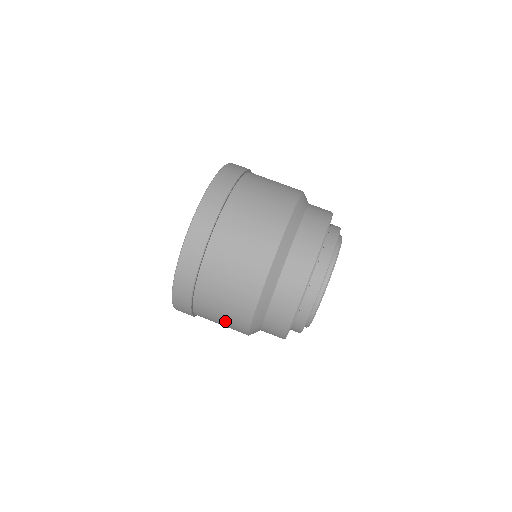
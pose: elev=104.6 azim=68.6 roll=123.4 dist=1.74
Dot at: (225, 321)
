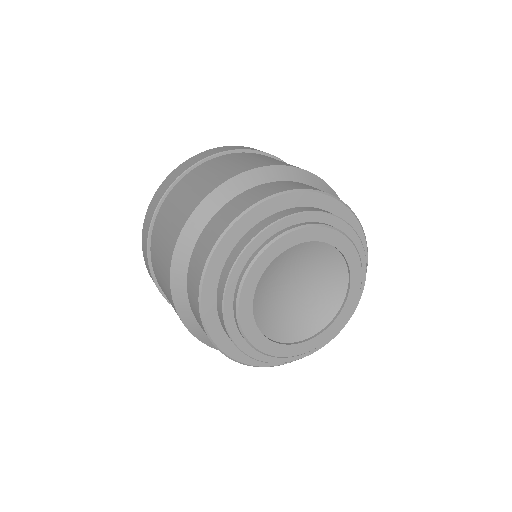
Dot at: (165, 237)
